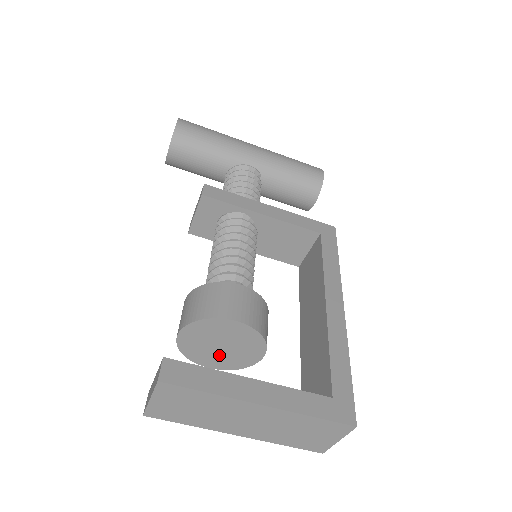
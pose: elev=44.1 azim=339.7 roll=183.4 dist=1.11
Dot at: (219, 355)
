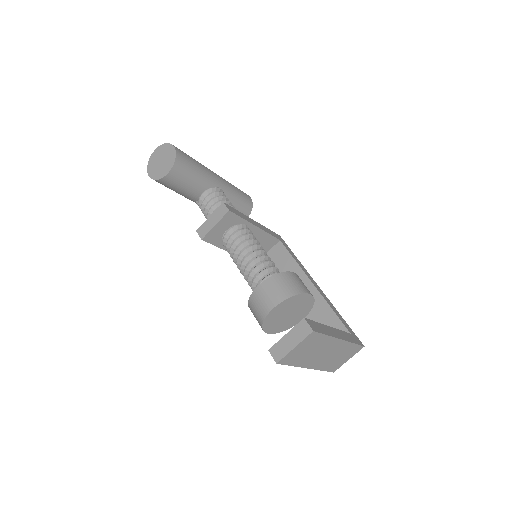
Dot at: (282, 322)
